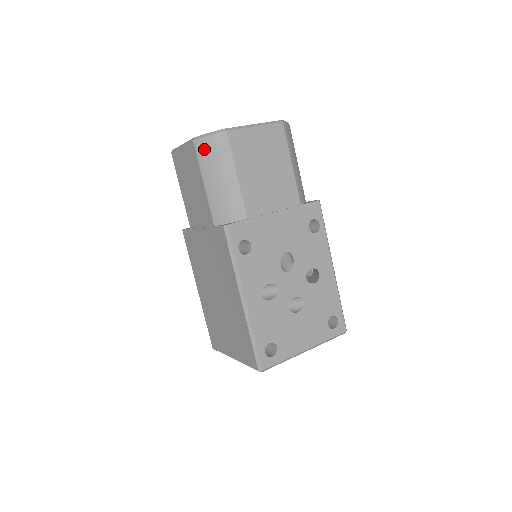
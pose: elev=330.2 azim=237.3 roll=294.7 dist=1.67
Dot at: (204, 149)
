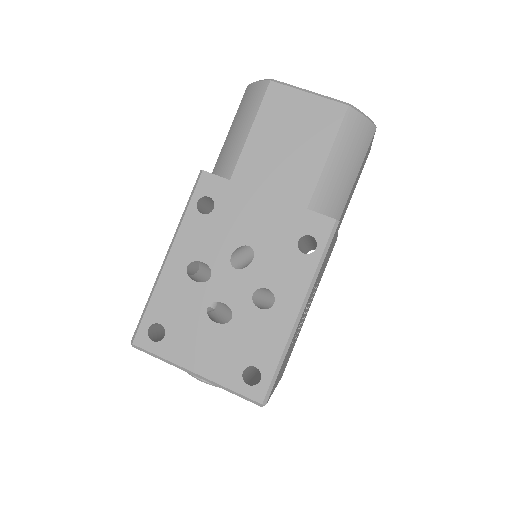
Dot at: (247, 95)
